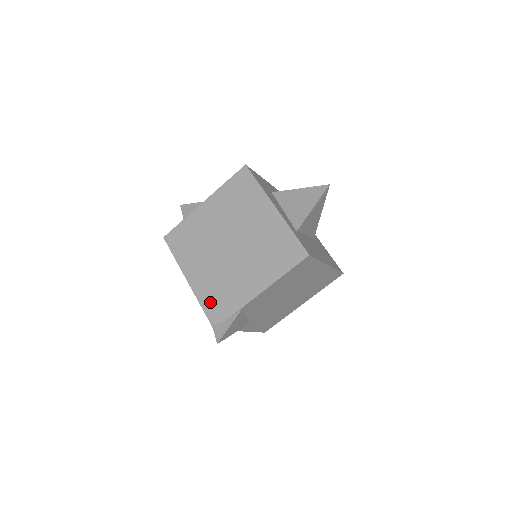
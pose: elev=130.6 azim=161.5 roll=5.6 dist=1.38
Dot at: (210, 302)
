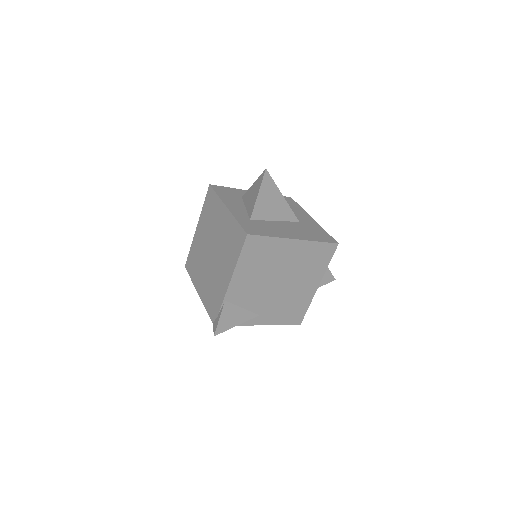
Dot at: (209, 304)
